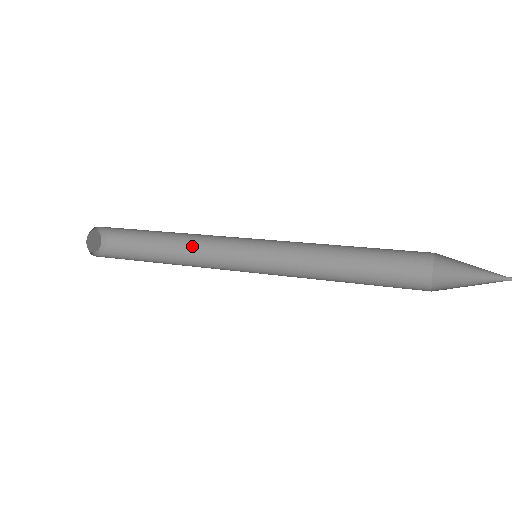
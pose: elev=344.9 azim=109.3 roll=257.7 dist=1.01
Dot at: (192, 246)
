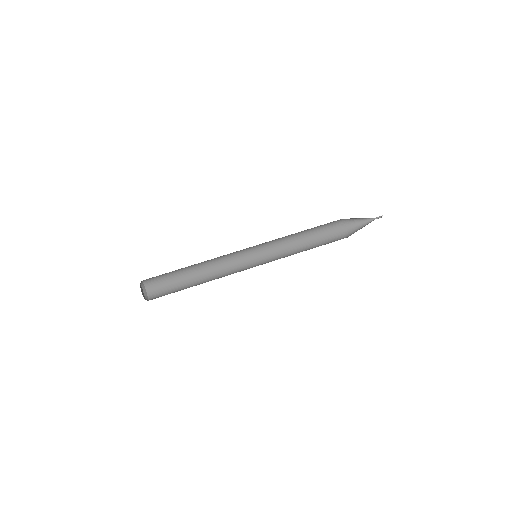
Dot at: (209, 266)
